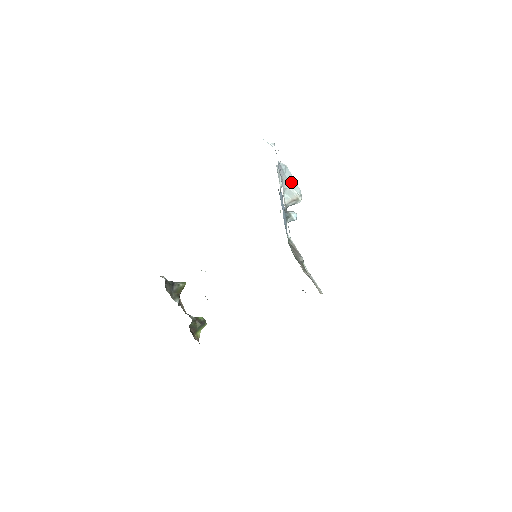
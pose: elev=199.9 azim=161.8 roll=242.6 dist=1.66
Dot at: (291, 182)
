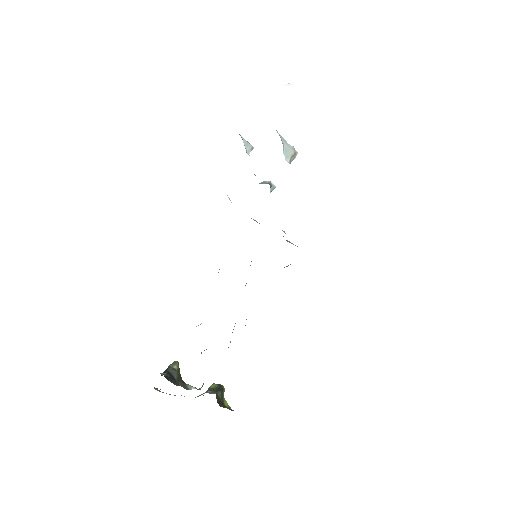
Dot at: (281, 137)
